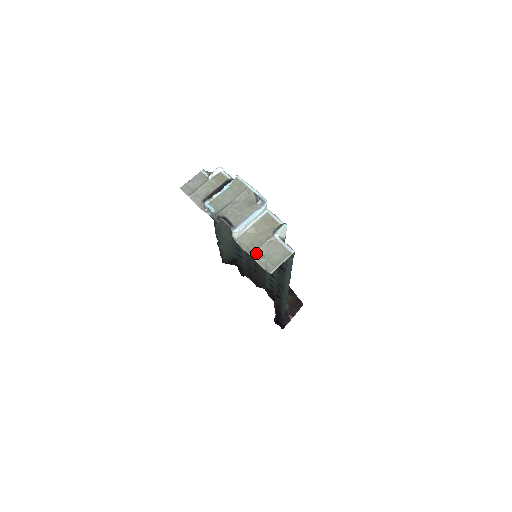
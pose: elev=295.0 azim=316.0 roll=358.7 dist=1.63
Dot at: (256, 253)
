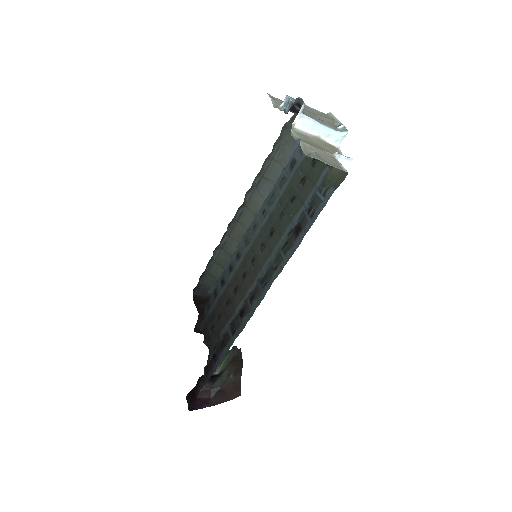
Dot at: (306, 144)
